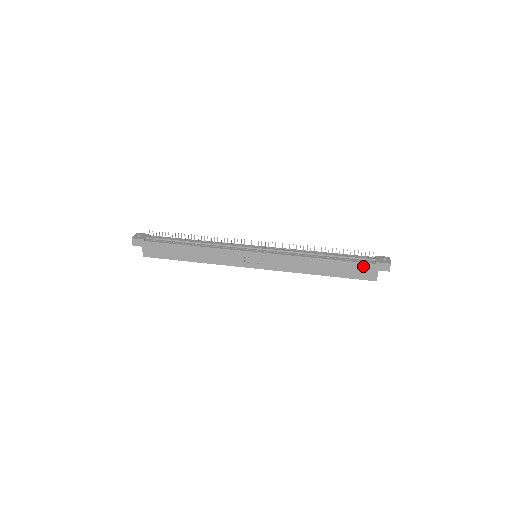
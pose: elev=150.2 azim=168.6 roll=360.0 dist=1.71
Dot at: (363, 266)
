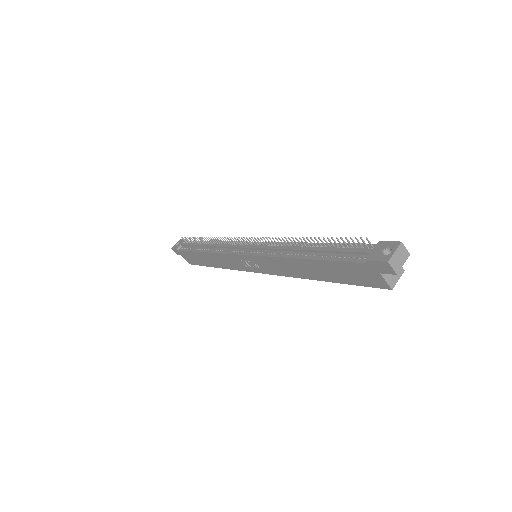
Dot at: (354, 267)
